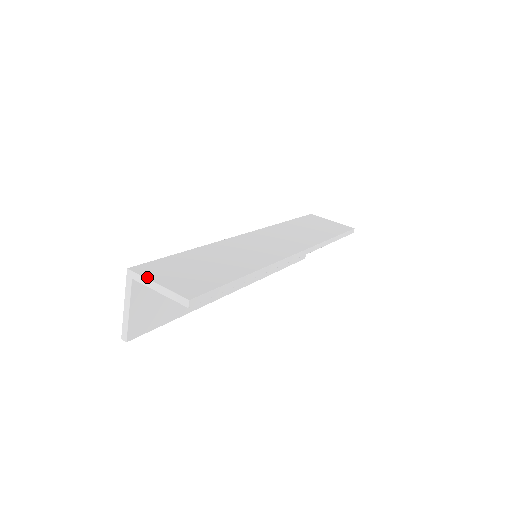
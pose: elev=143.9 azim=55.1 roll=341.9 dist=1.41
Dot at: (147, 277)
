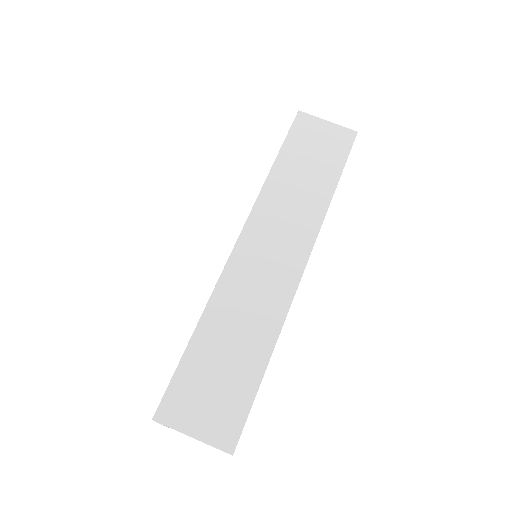
Dot at: (178, 429)
